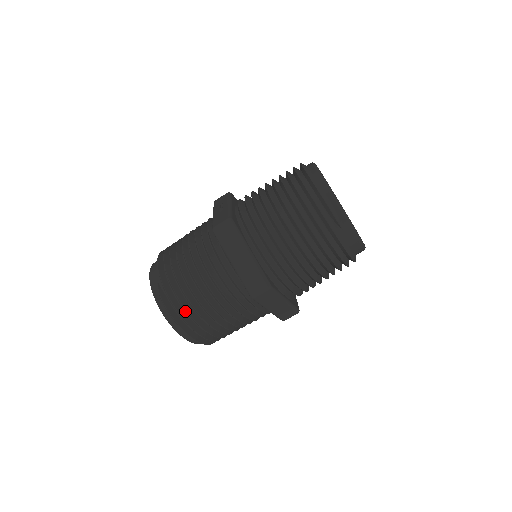
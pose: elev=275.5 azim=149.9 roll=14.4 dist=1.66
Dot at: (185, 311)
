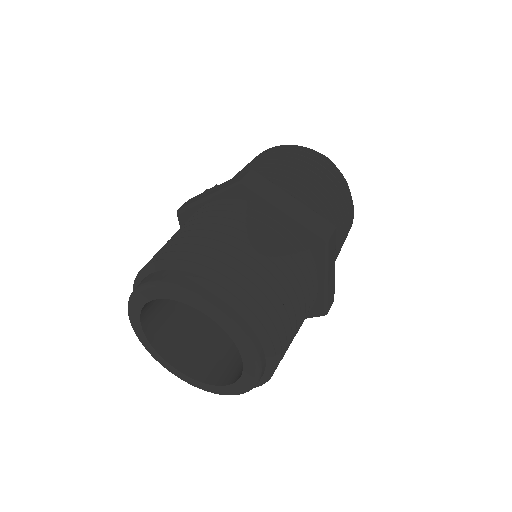
Dot at: occluded
